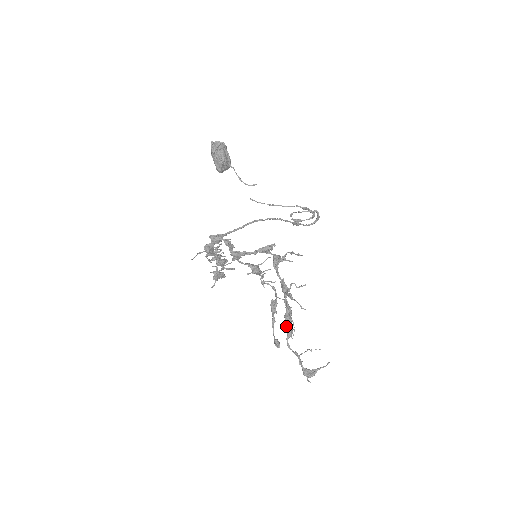
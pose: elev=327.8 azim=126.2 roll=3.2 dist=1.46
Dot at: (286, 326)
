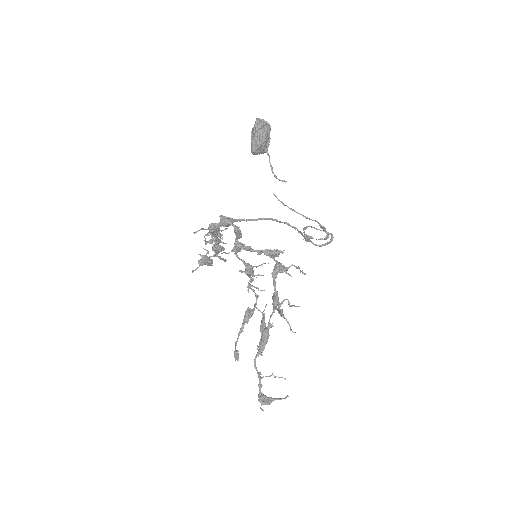
Dot at: (261, 342)
